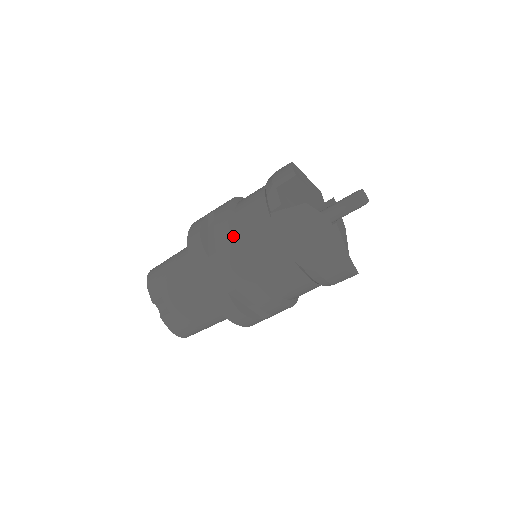
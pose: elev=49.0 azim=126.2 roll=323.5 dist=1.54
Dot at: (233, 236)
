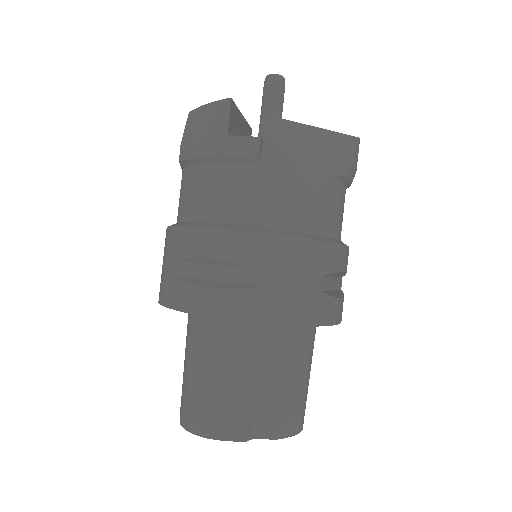
Dot at: (256, 231)
